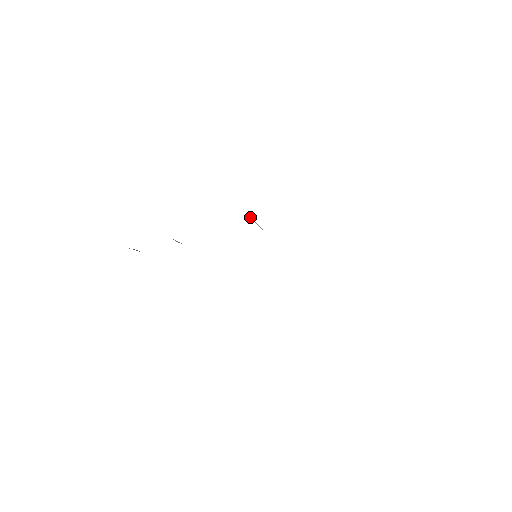
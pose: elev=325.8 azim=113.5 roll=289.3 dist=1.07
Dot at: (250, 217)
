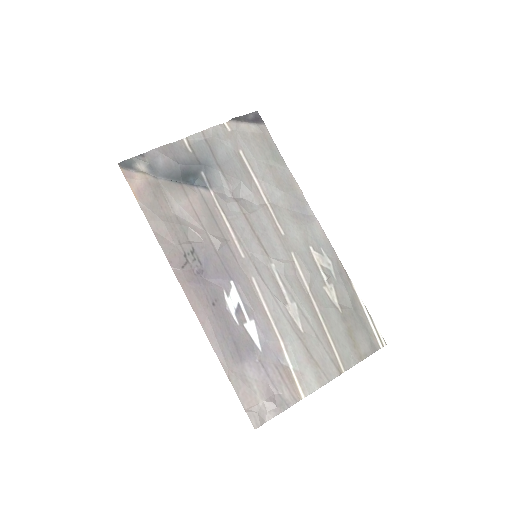
Dot at: (216, 279)
